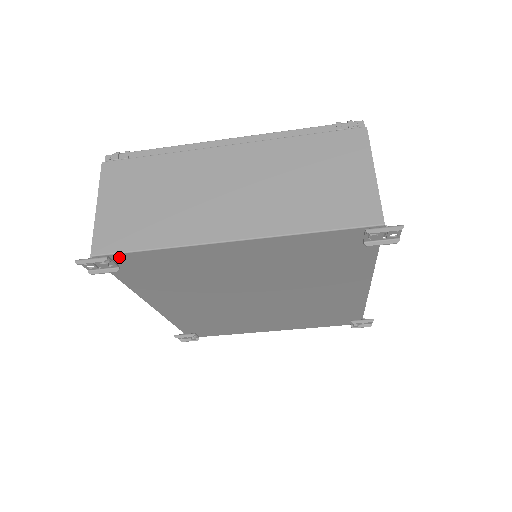
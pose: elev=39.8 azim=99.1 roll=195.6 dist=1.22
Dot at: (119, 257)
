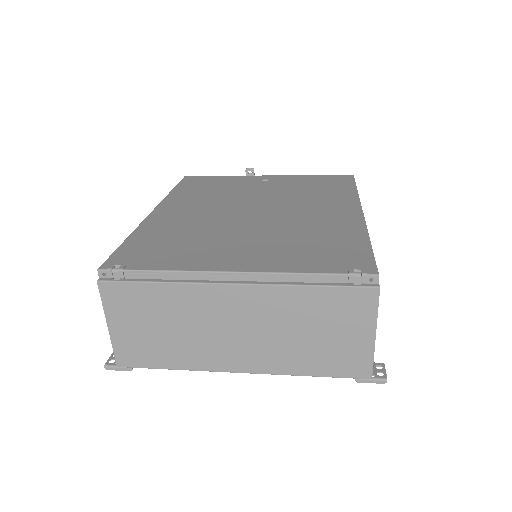
Dot at: occluded
